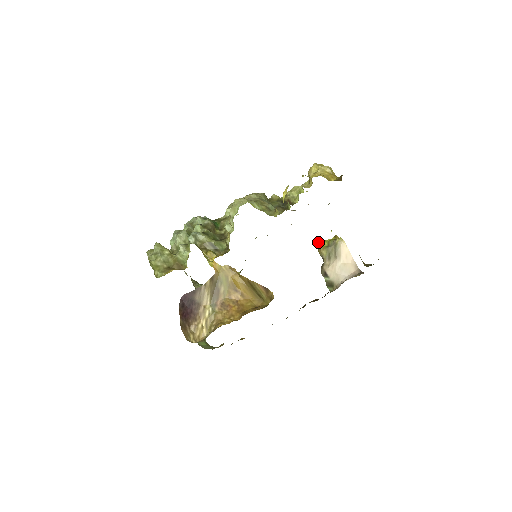
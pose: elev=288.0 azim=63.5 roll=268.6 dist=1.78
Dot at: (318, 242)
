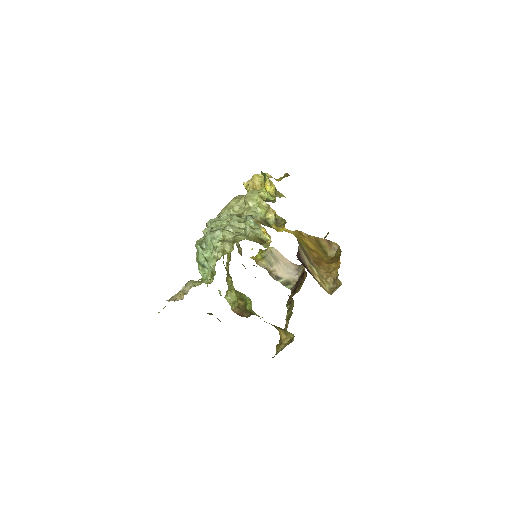
Dot at: (252, 258)
